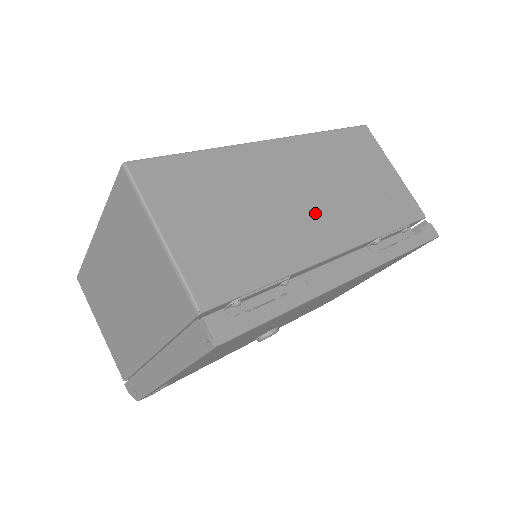
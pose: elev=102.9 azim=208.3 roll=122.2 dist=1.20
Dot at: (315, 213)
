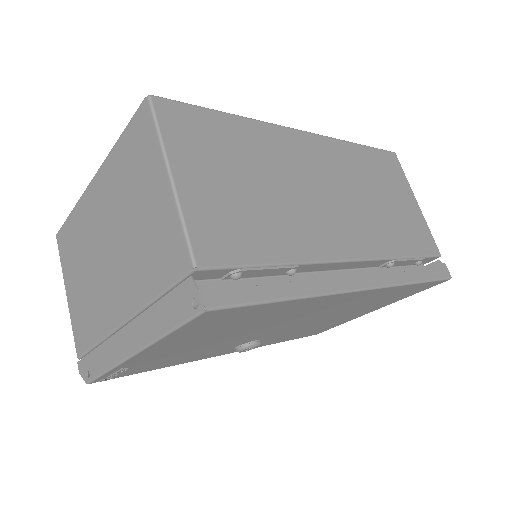
Dot at: (335, 213)
